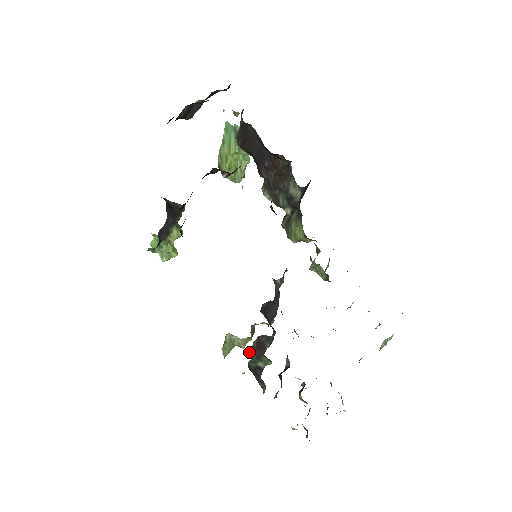
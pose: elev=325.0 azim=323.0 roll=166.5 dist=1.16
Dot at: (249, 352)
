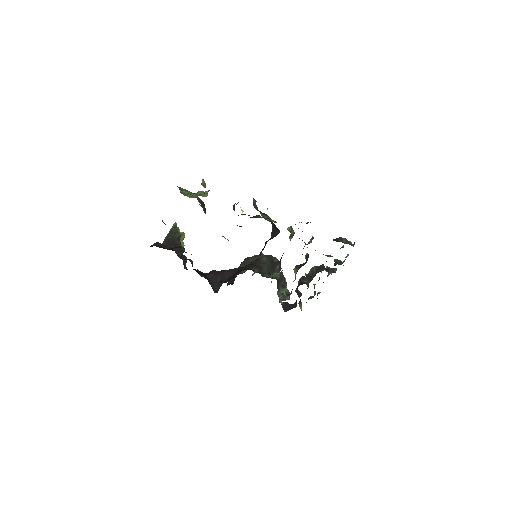
Dot at: (279, 302)
